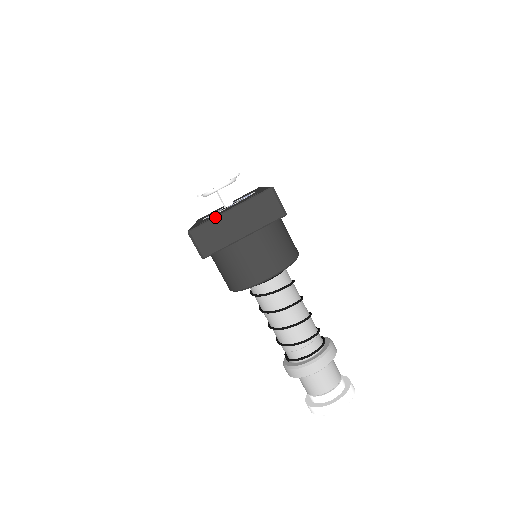
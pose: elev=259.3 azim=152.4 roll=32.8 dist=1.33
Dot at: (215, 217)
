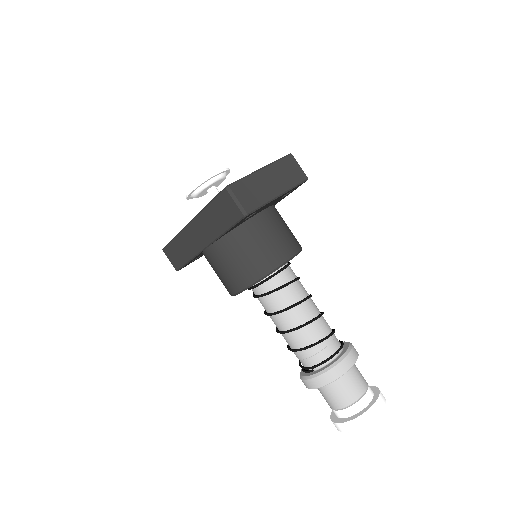
Dot at: (250, 174)
